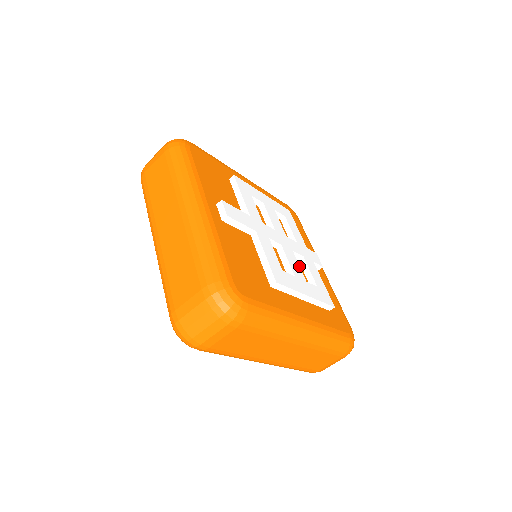
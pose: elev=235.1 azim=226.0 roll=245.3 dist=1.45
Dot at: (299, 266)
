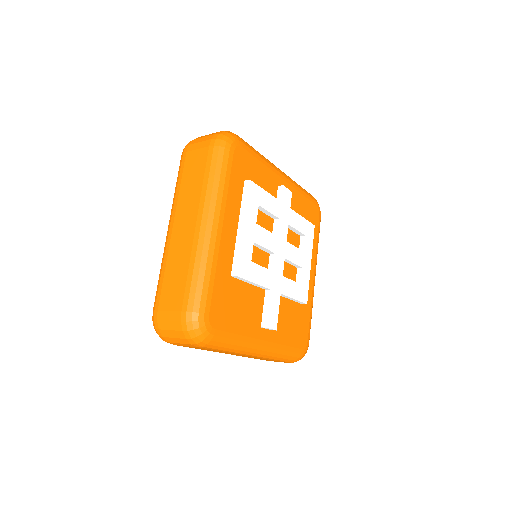
Dot at: (296, 248)
